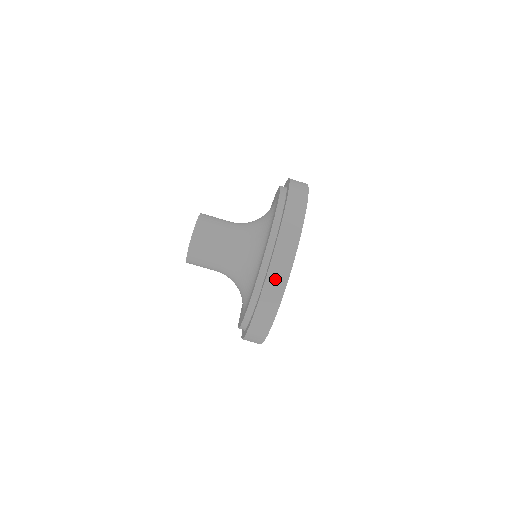
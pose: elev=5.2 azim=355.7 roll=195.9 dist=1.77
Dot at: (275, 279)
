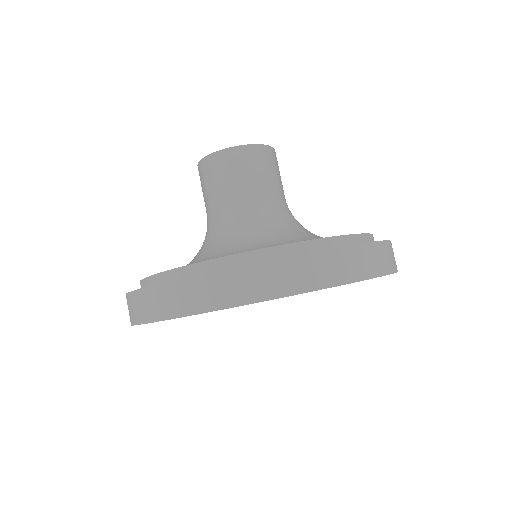
Dot at: (130, 306)
